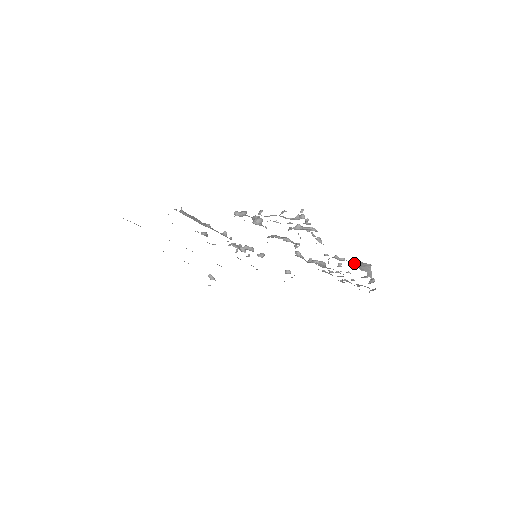
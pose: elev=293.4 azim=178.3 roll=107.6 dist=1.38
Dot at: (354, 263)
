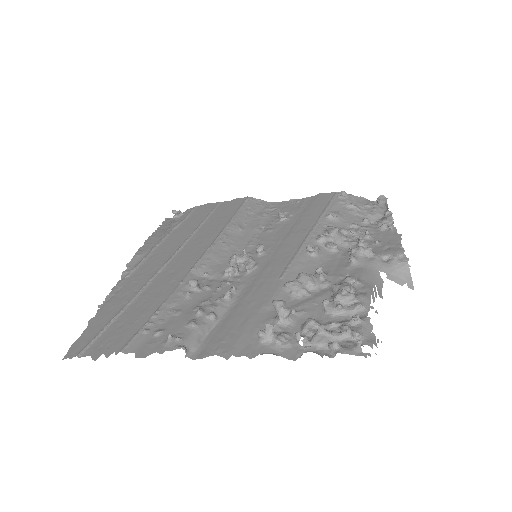
Dot at: (391, 273)
